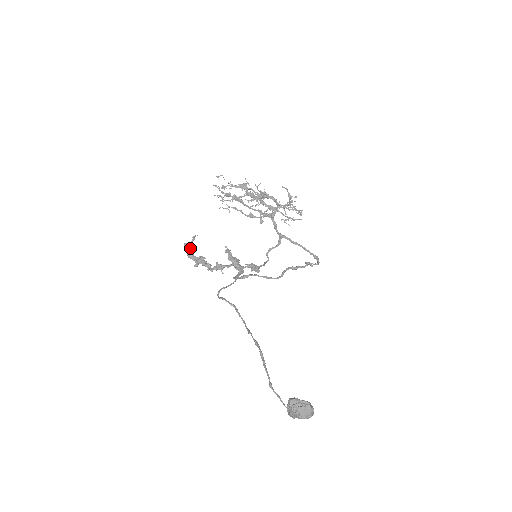
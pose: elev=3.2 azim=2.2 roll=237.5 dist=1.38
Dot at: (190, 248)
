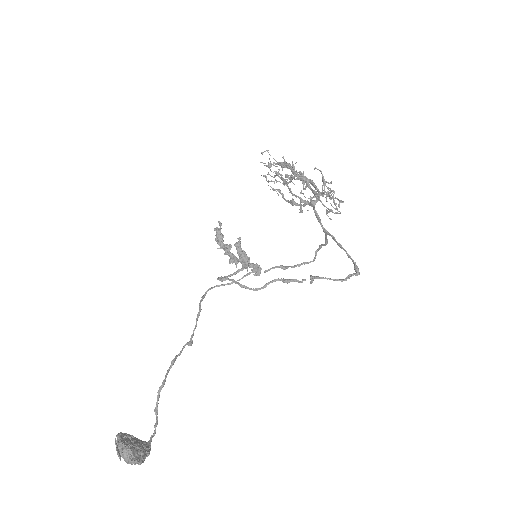
Dot at: (219, 234)
